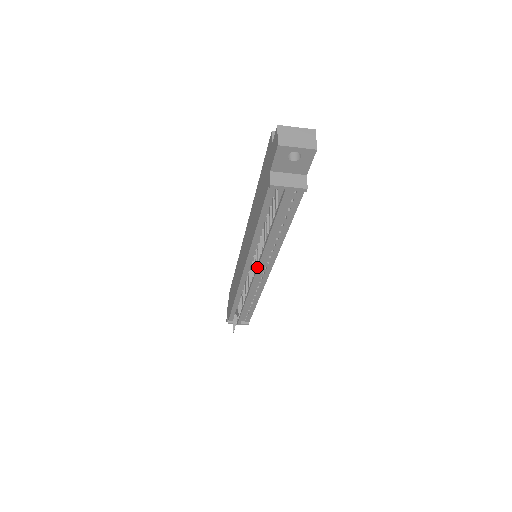
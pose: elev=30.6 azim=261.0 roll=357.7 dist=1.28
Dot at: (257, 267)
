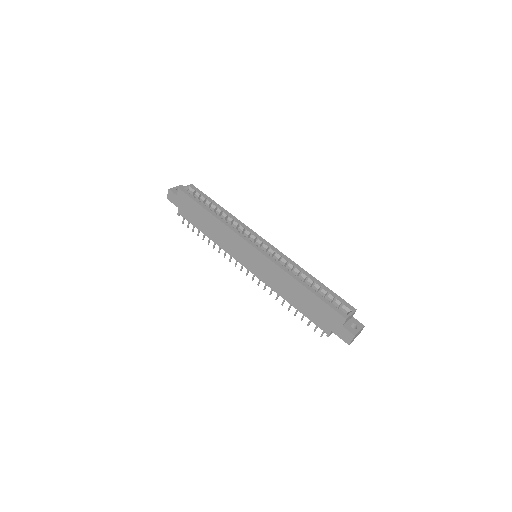
Dot at: occluded
